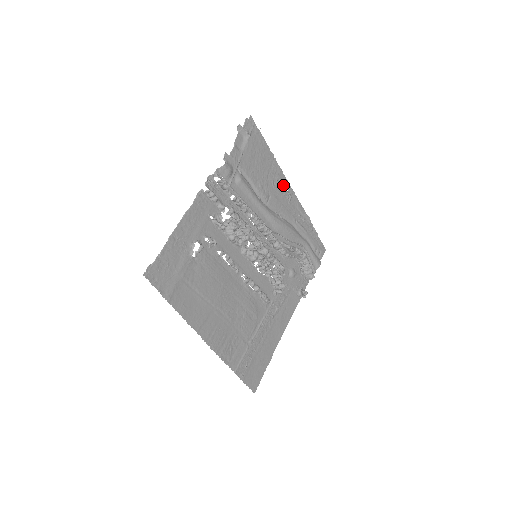
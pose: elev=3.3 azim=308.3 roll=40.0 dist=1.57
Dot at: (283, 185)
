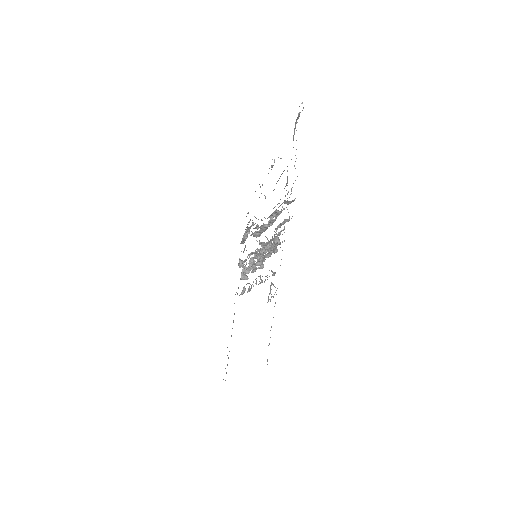
Dot at: occluded
